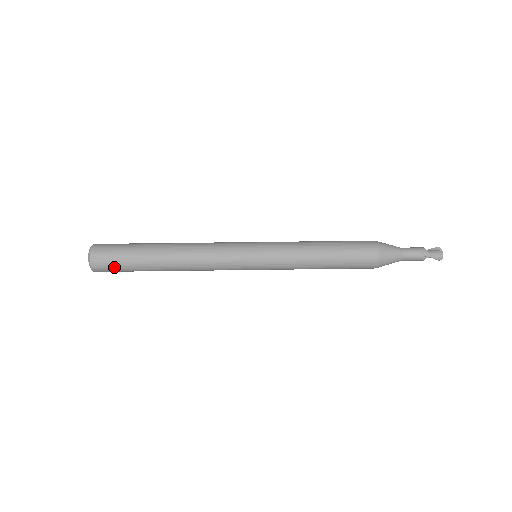
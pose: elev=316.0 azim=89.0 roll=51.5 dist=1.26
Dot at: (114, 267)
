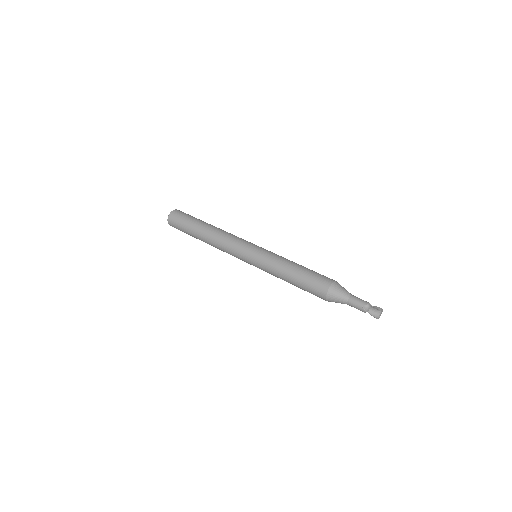
Dot at: (178, 228)
